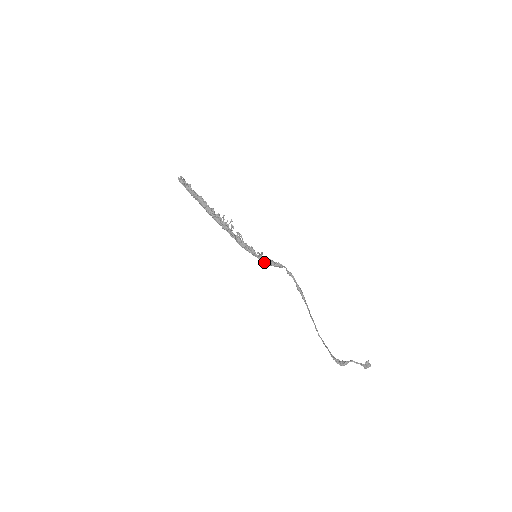
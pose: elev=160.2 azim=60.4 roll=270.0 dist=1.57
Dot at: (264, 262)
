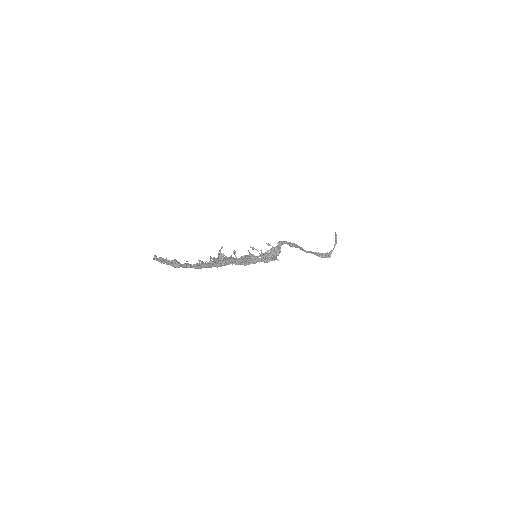
Dot at: occluded
